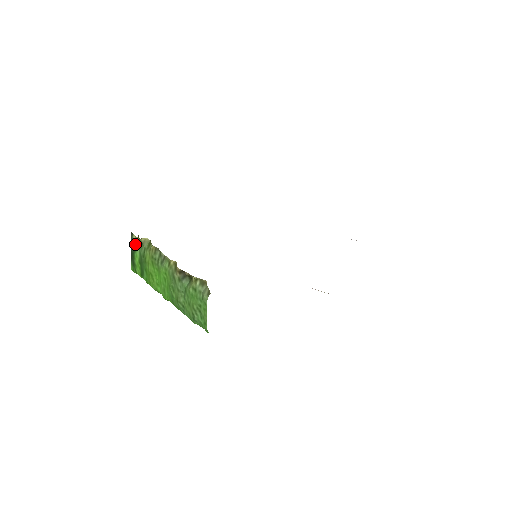
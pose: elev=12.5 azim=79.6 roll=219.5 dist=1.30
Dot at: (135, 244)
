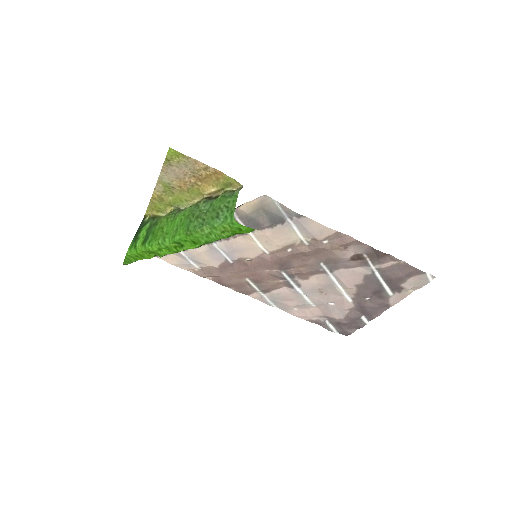
Dot at: (146, 222)
